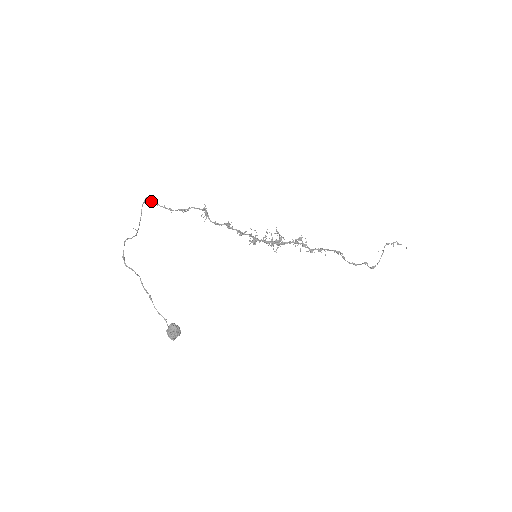
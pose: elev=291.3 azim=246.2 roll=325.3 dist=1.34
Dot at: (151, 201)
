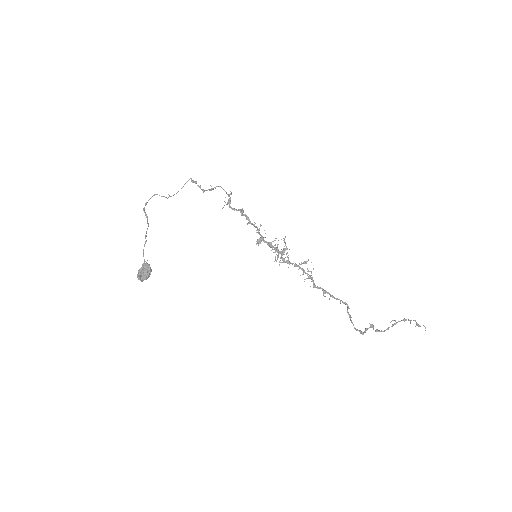
Dot at: (193, 182)
